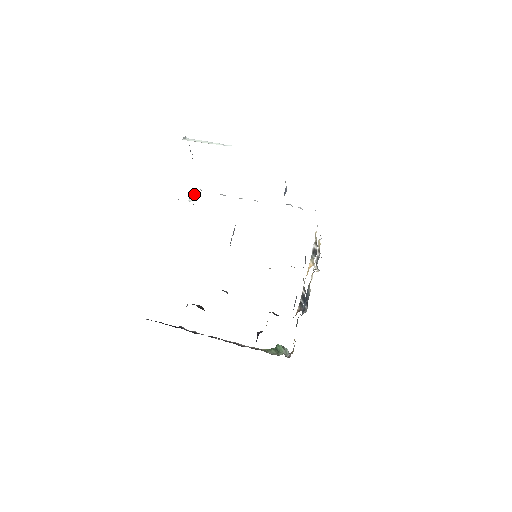
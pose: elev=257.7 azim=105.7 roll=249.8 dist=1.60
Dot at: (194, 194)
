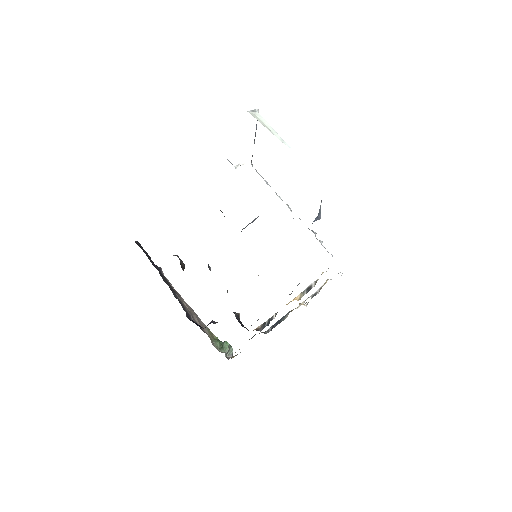
Dot at: occluded
